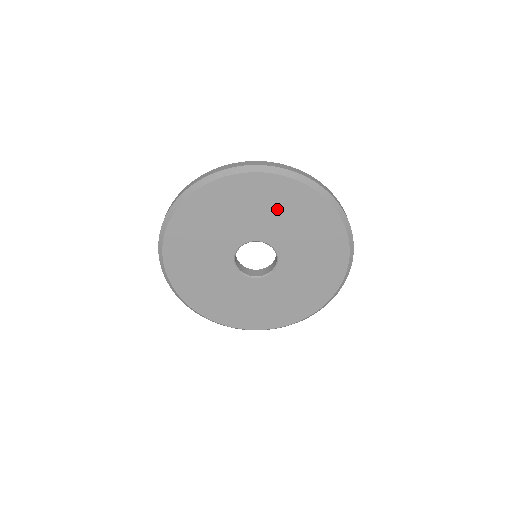
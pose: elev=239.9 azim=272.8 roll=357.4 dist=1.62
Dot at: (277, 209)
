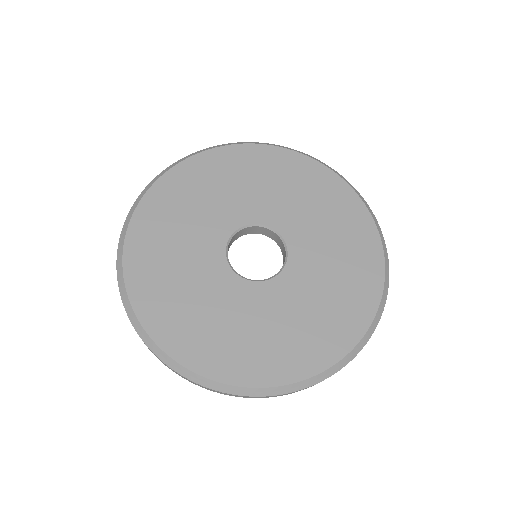
Dot at: (310, 200)
